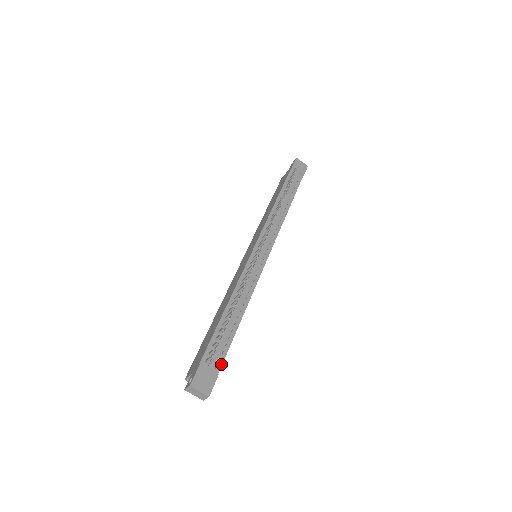
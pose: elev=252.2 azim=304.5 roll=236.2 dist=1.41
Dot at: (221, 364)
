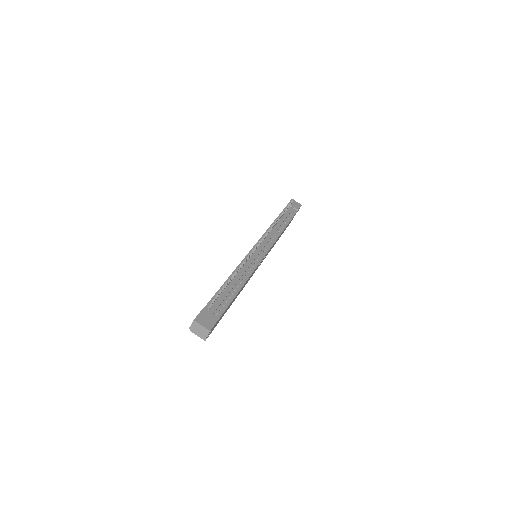
Dot at: (222, 313)
